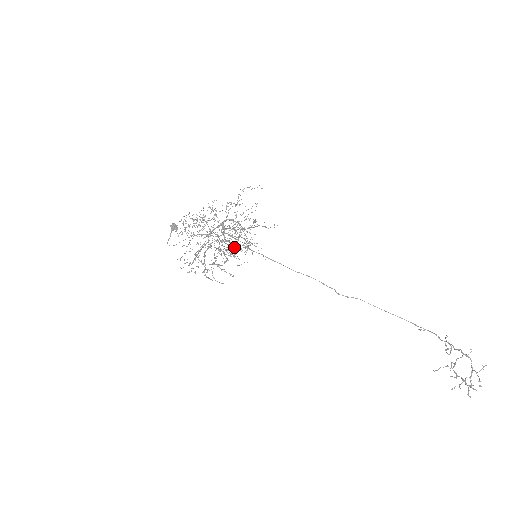
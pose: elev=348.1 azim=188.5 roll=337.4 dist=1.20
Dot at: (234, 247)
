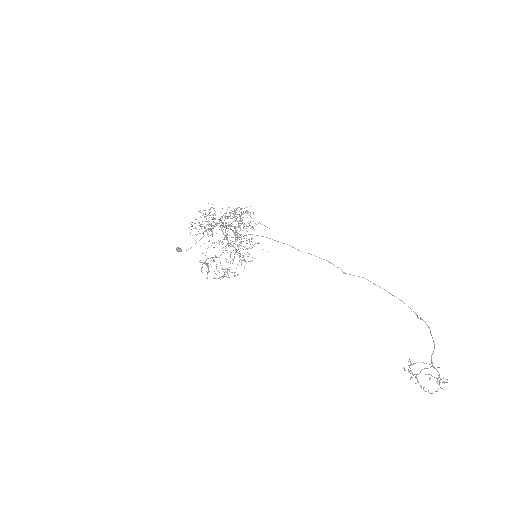
Dot at: occluded
